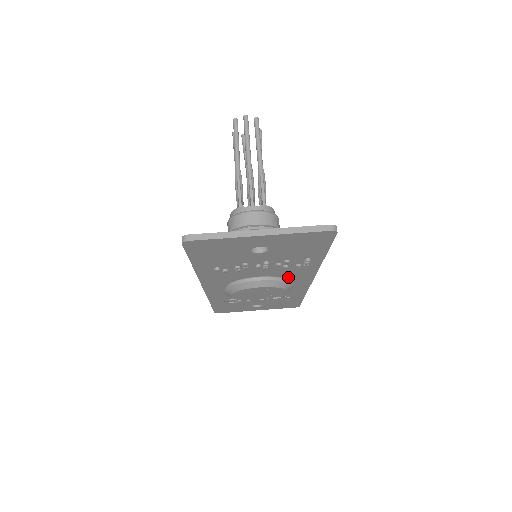
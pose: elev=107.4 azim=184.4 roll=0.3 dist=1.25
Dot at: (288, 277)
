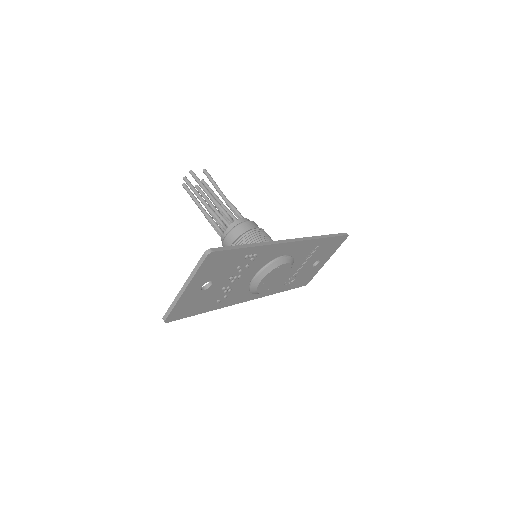
Dot at: (272, 258)
